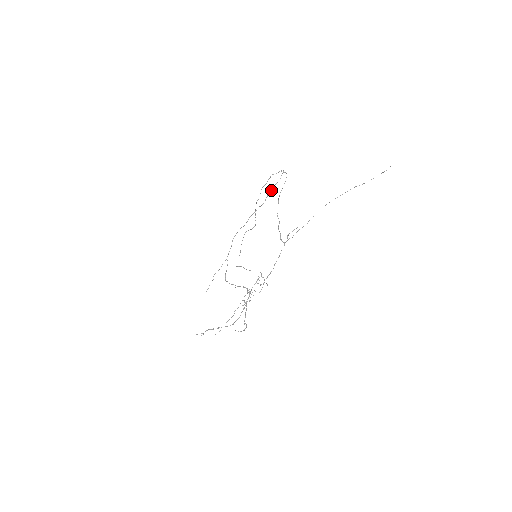
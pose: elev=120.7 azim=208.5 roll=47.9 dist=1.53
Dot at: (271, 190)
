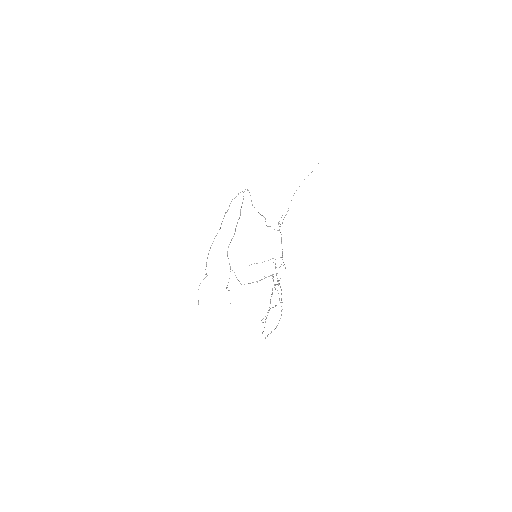
Dot at: occluded
